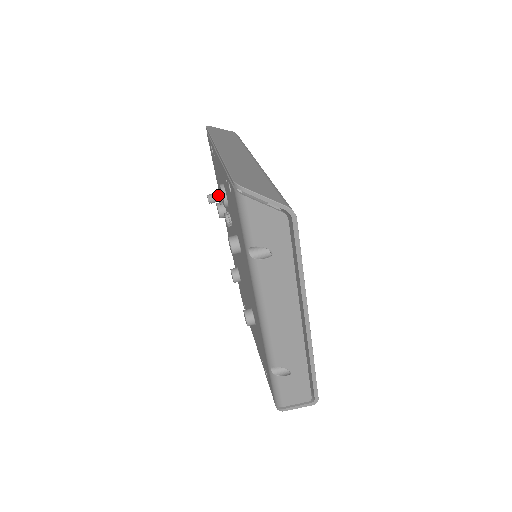
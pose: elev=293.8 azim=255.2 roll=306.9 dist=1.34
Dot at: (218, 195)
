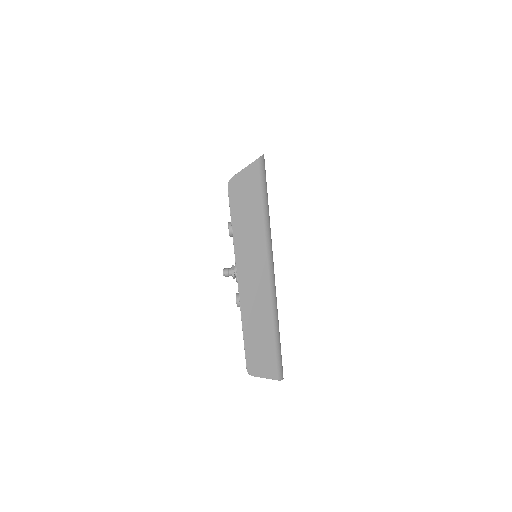
Dot at: (233, 278)
